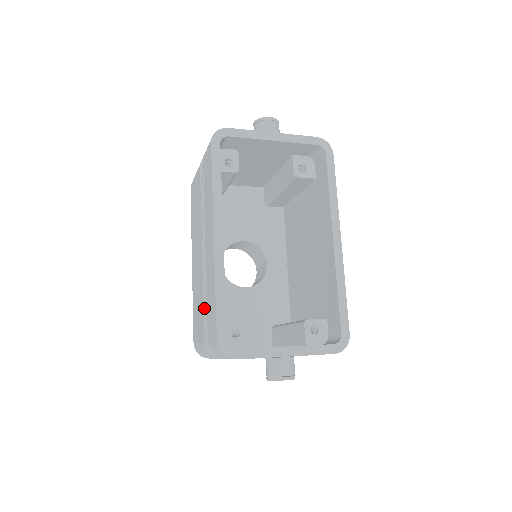
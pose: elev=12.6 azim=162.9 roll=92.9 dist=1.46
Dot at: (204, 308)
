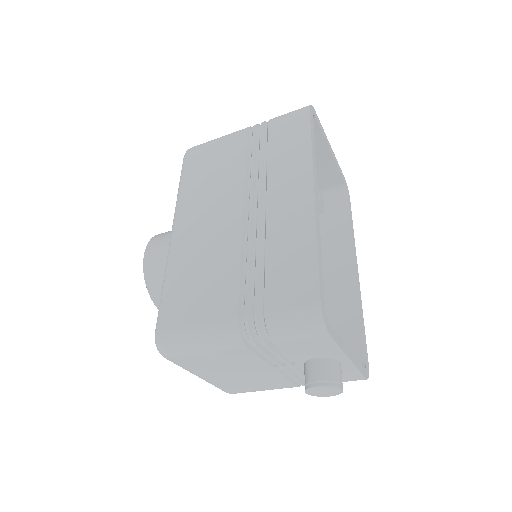
Dot at: (247, 272)
